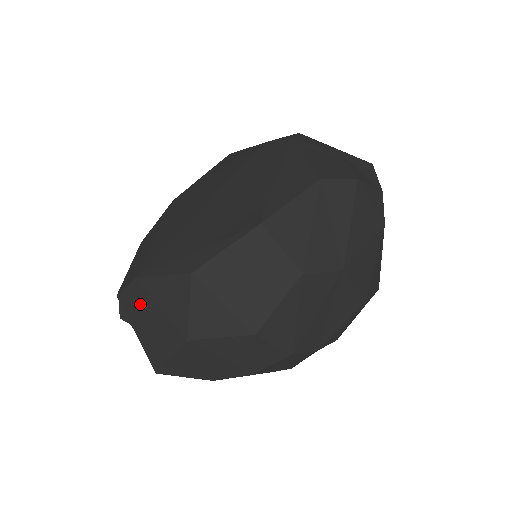
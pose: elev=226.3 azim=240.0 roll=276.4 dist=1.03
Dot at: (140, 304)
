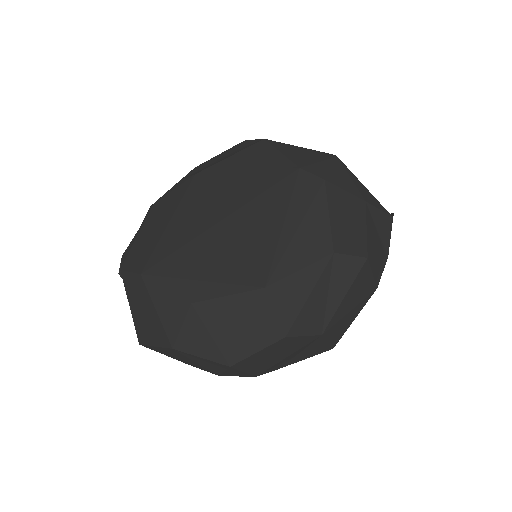
Dot at: (140, 294)
